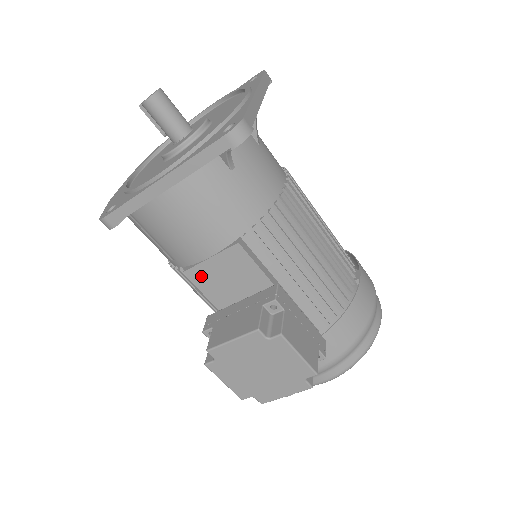
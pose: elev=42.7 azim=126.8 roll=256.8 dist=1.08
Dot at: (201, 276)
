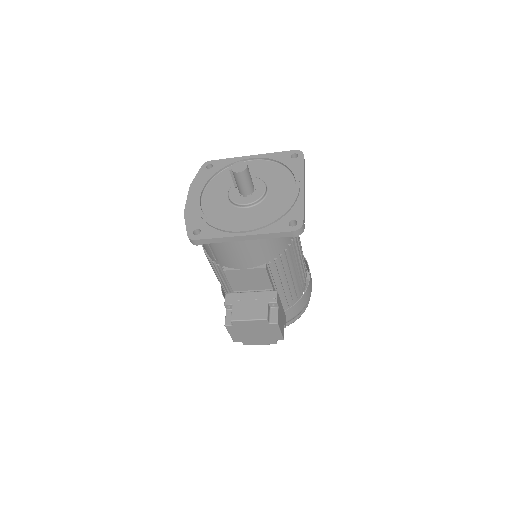
Dot at: (233, 275)
